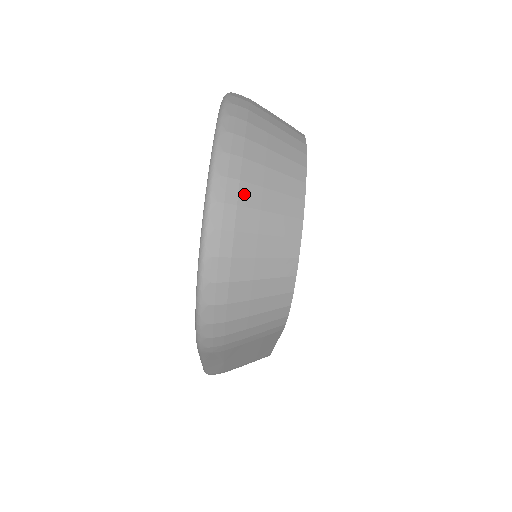
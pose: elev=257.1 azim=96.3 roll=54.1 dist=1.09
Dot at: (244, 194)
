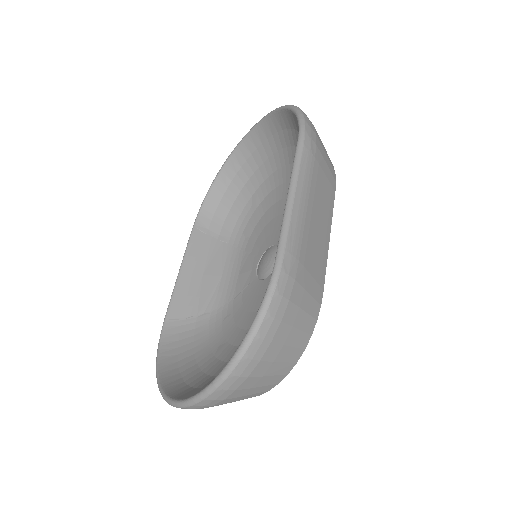
Dot at: occluded
